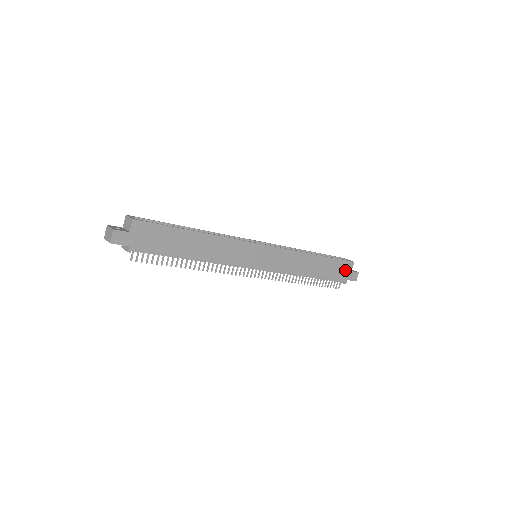
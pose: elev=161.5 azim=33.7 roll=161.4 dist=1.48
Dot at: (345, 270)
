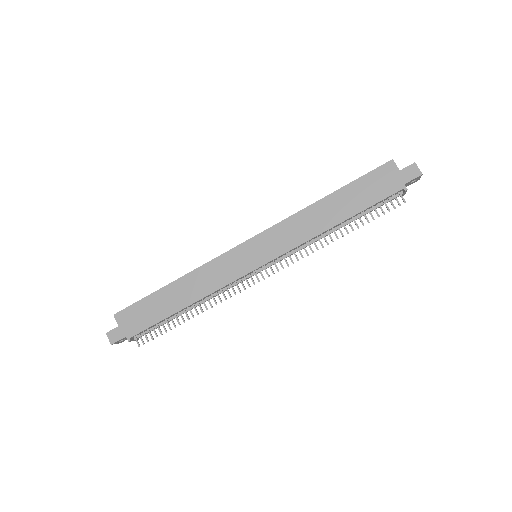
Dot at: (387, 178)
